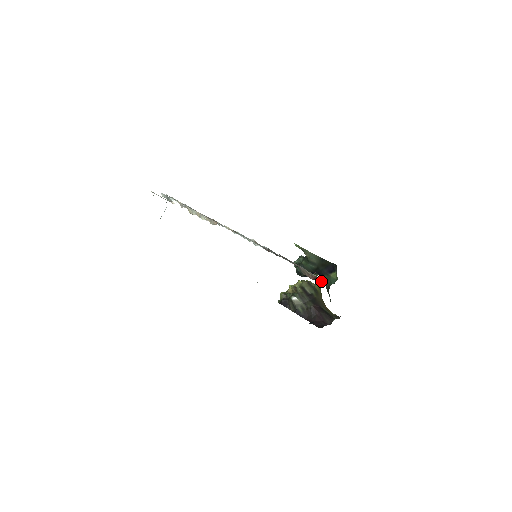
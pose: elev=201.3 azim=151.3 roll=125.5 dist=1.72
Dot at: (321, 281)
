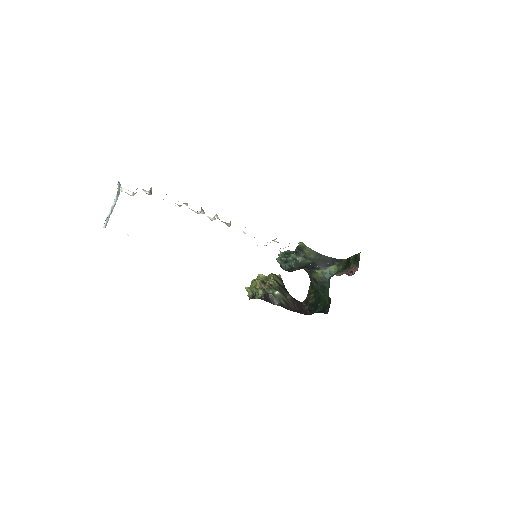
Dot at: (338, 275)
